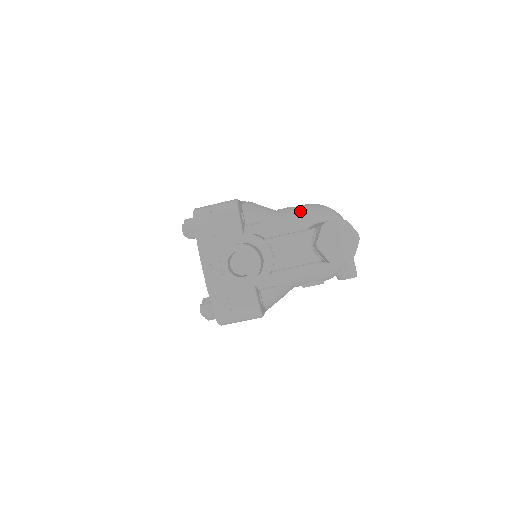
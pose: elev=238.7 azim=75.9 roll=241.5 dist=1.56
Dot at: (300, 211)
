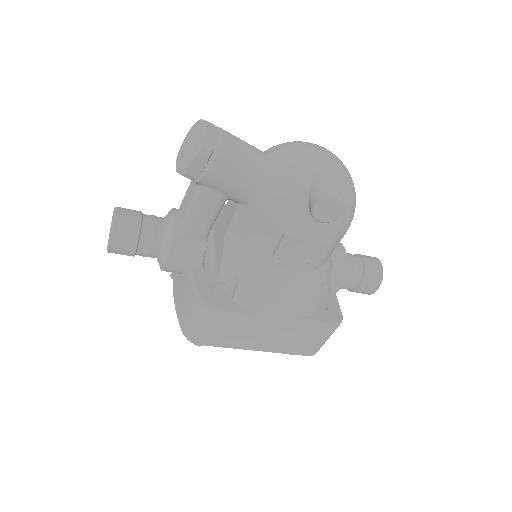
Dot at: occluded
